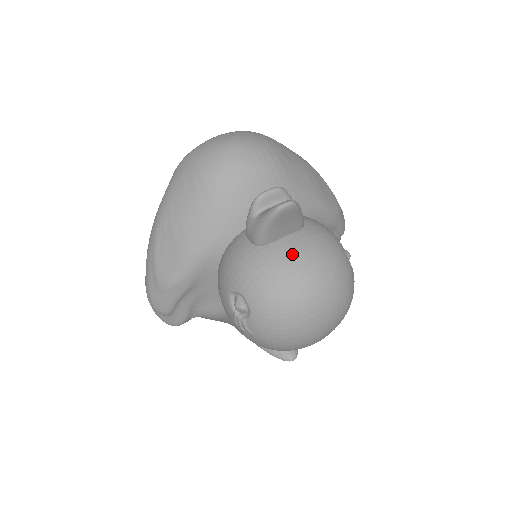
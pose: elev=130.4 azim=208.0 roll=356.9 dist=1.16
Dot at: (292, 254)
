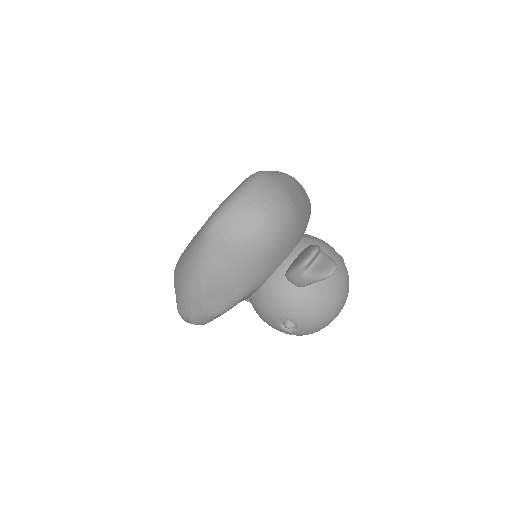
Dot at: (326, 288)
